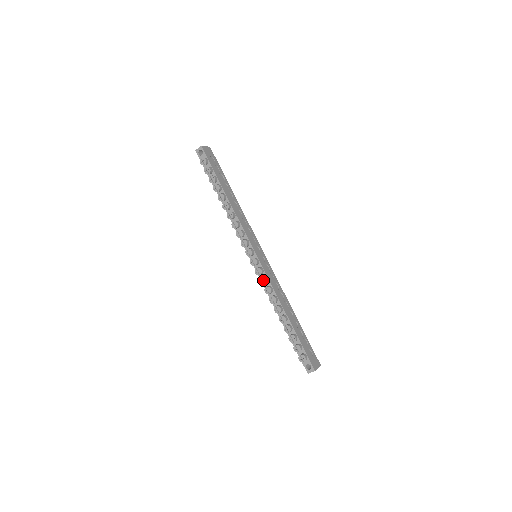
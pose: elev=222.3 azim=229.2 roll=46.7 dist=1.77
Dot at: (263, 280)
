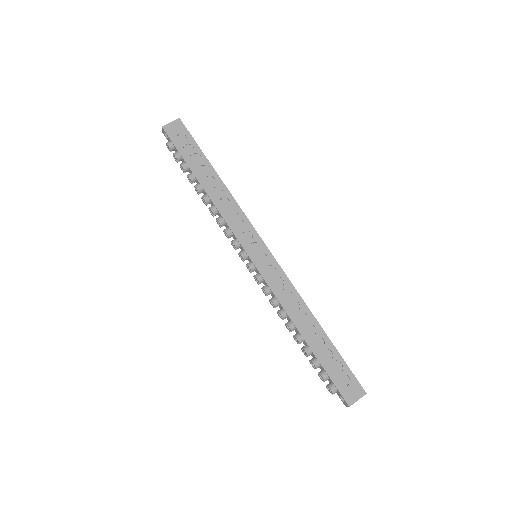
Dot at: (265, 290)
